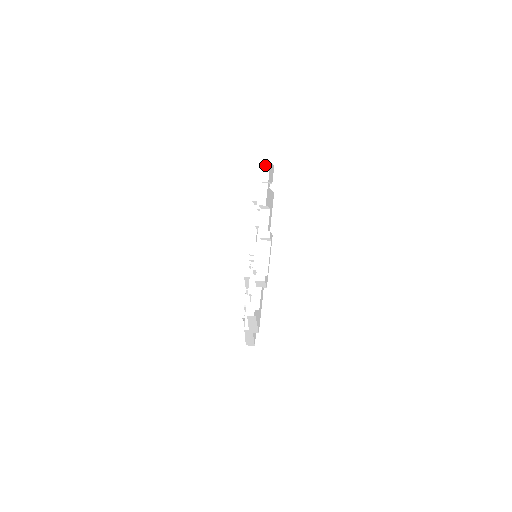
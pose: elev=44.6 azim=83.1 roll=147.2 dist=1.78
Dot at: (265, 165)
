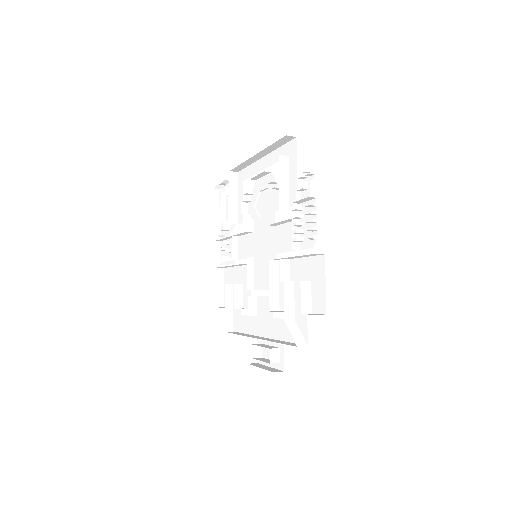
Dot at: (318, 254)
